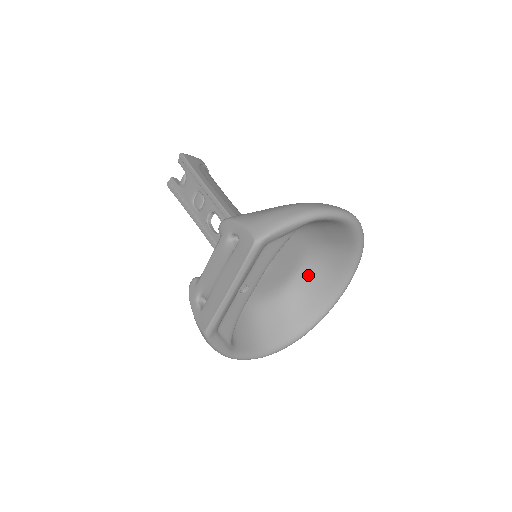
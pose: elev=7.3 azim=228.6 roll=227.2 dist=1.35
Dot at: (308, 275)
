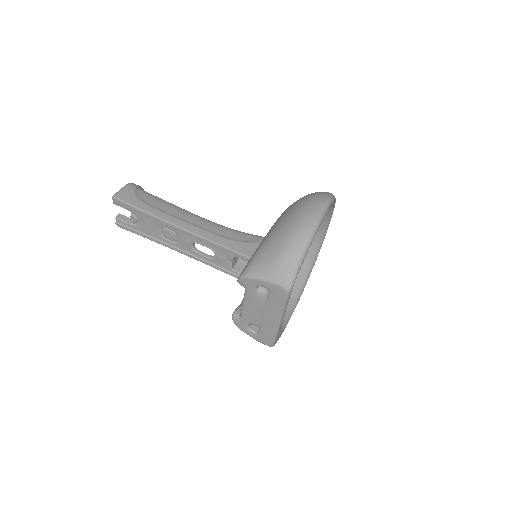
Dot at: occluded
